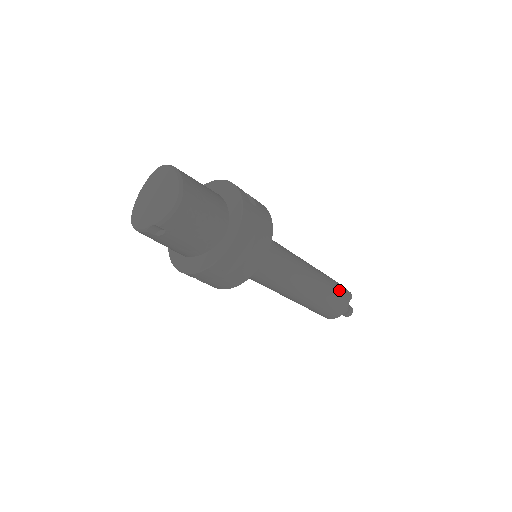
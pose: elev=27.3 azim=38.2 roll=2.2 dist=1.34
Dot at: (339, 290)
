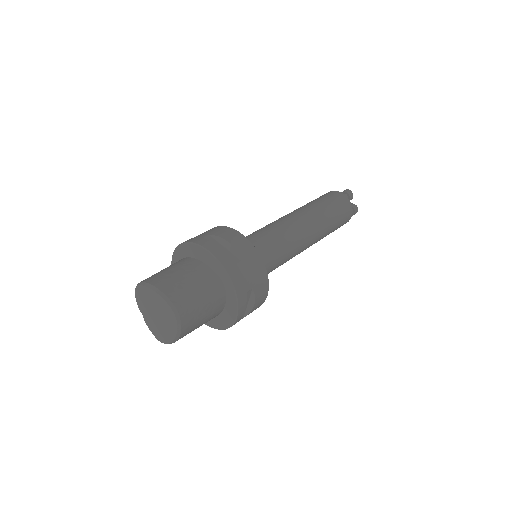
Dot at: occluded
